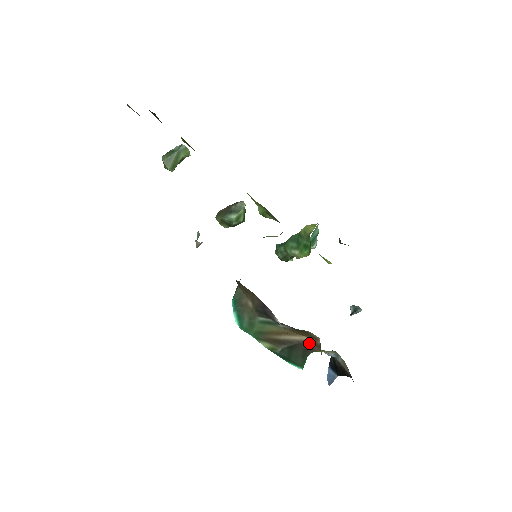
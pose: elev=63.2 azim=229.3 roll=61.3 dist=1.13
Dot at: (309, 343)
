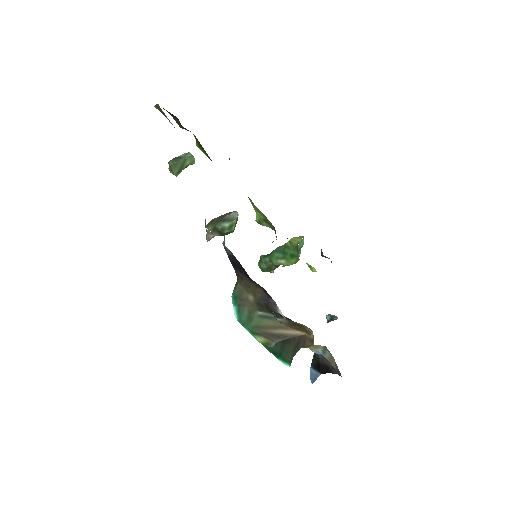
Dot at: (302, 338)
